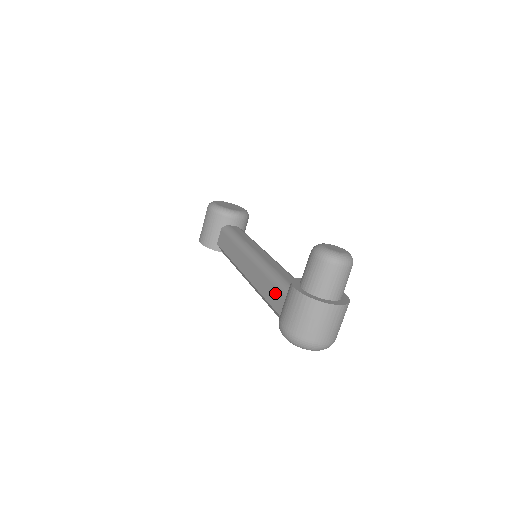
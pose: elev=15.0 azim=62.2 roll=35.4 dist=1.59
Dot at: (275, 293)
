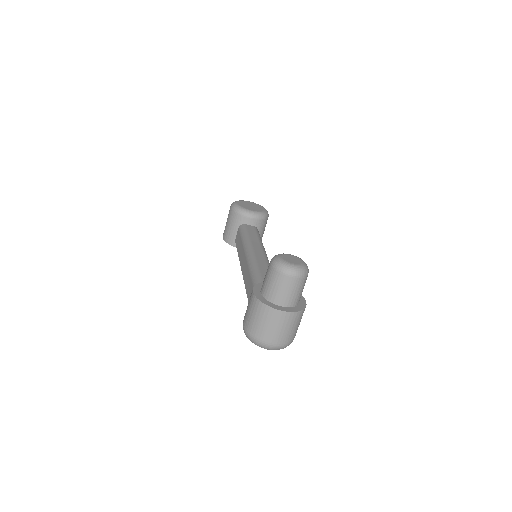
Dot at: occluded
